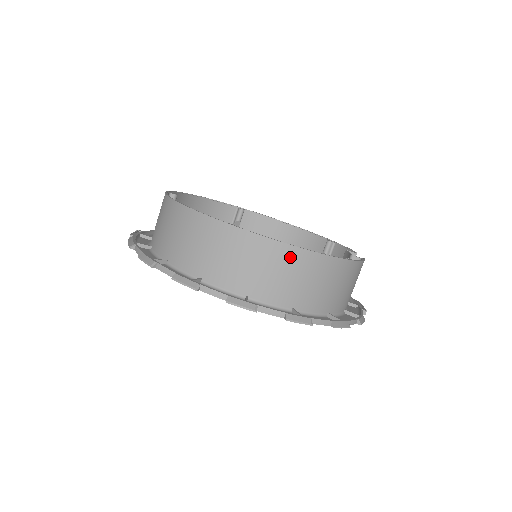
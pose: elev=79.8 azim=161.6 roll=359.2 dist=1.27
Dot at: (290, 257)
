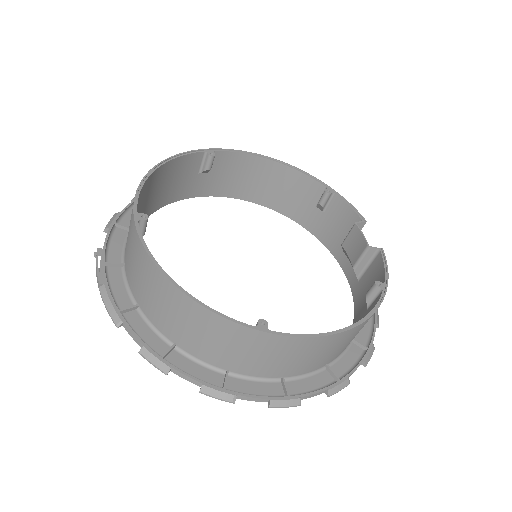
Dot at: (333, 341)
